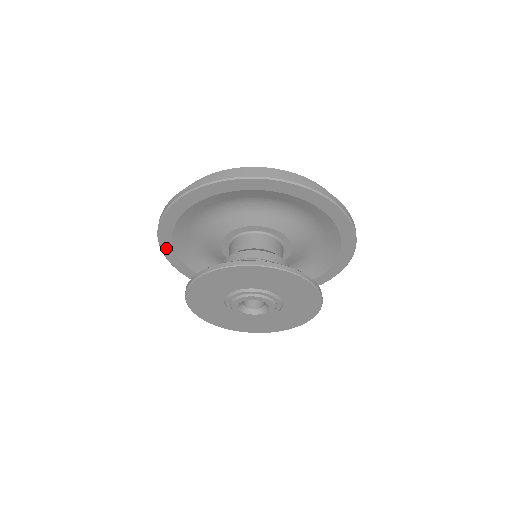
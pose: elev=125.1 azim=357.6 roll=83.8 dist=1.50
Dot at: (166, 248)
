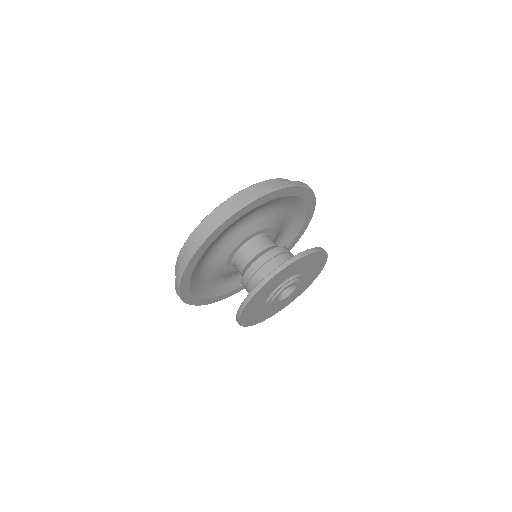
Dot at: (194, 302)
